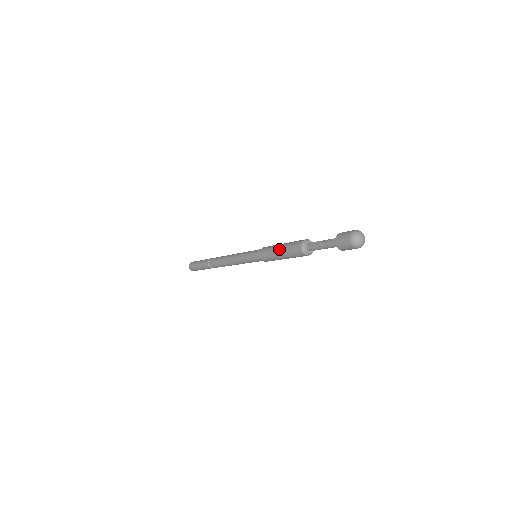
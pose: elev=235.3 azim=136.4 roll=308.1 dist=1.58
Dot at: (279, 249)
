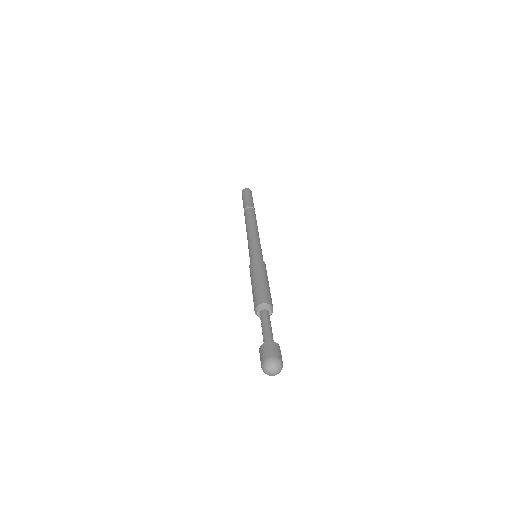
Dot at: occluded
